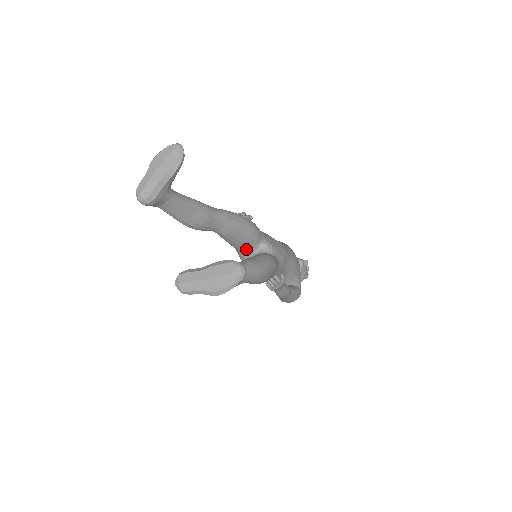
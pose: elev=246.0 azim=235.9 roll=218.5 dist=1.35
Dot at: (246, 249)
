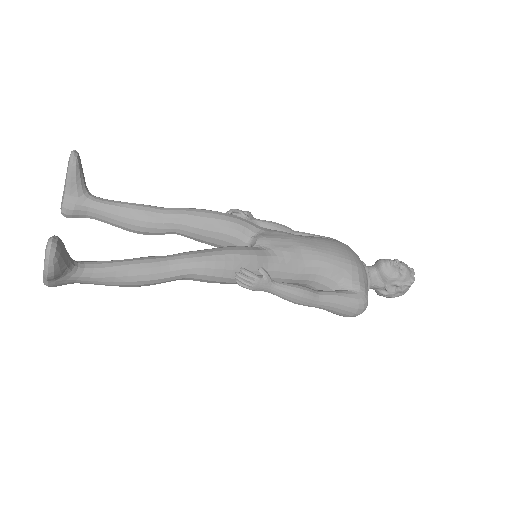
Dot at: occluded
